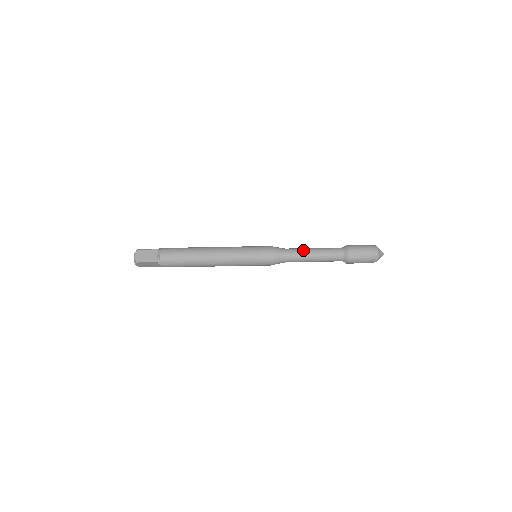
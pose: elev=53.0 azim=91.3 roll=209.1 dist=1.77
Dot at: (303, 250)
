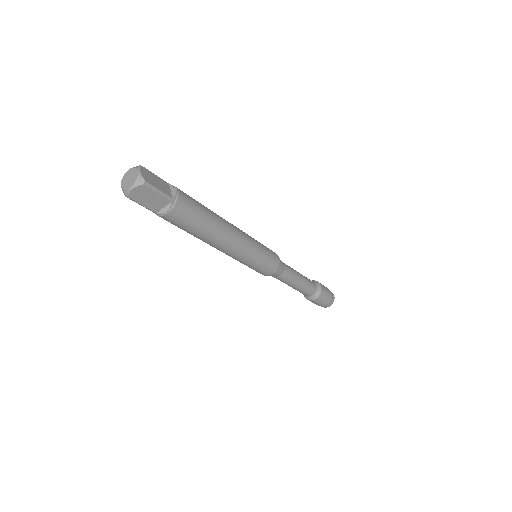
Dot at: (293, 269)
